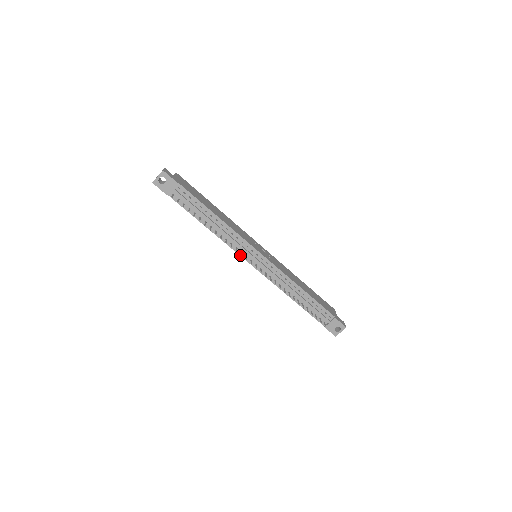
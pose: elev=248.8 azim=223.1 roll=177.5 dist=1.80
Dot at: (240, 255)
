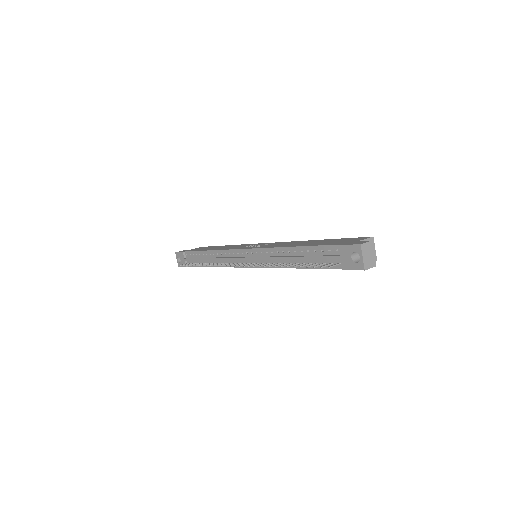
Dot at: (237, 267)
